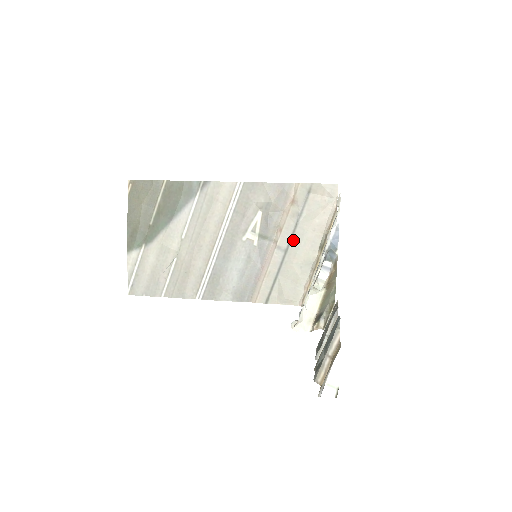
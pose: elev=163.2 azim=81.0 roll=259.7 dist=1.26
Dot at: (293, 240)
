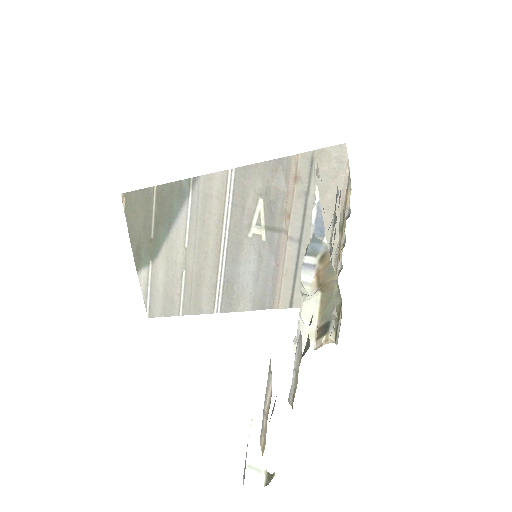
Dot at: (305, 226)
